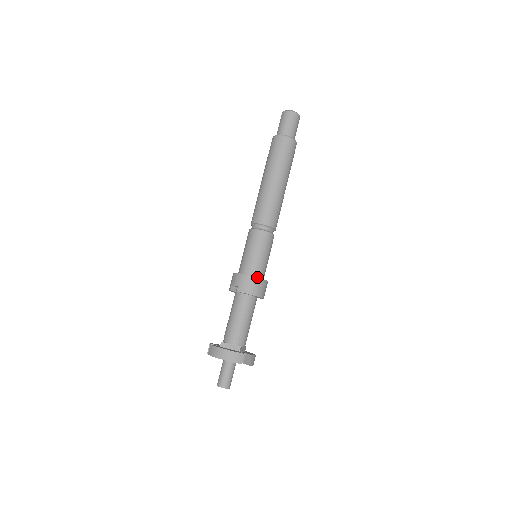
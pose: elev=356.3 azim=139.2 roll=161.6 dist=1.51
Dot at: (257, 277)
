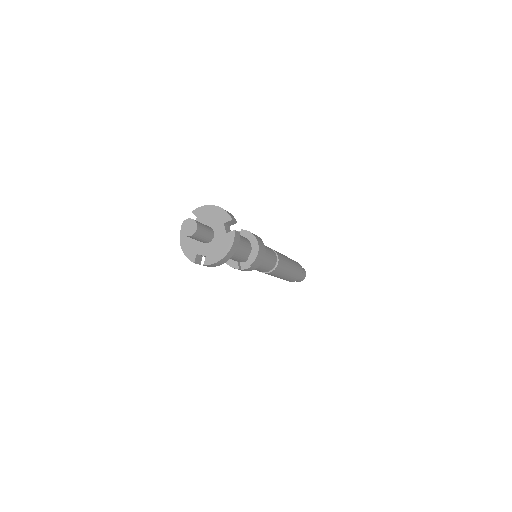
Dot at: occluded
